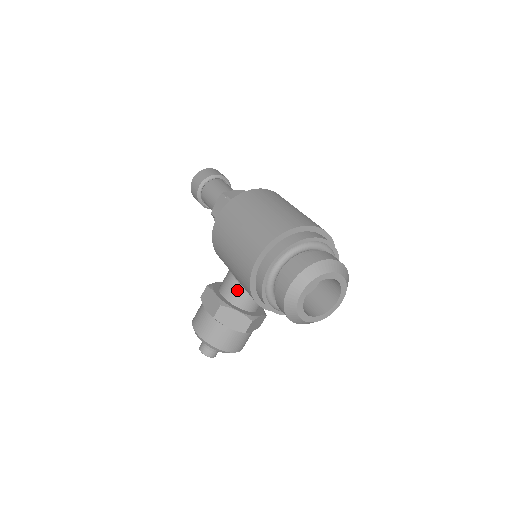
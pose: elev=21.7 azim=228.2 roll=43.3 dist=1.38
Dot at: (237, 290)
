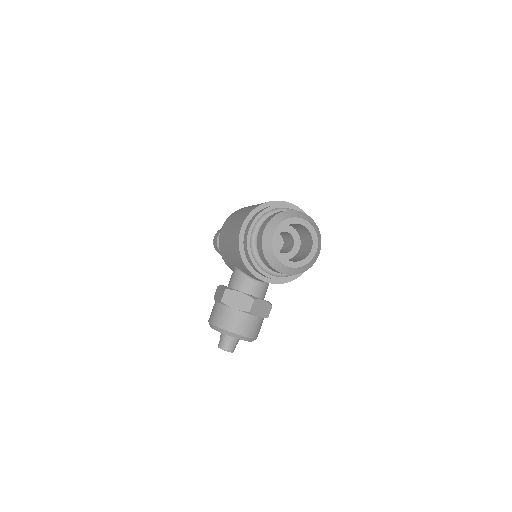
Dot at: (239, 277)
